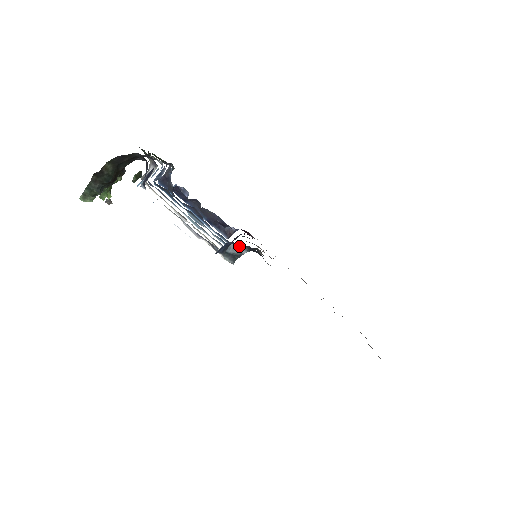
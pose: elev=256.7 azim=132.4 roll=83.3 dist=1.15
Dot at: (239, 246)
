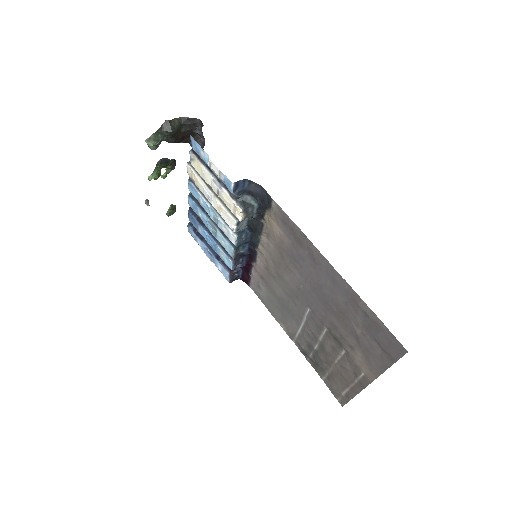
Dot at: (251, 199)
